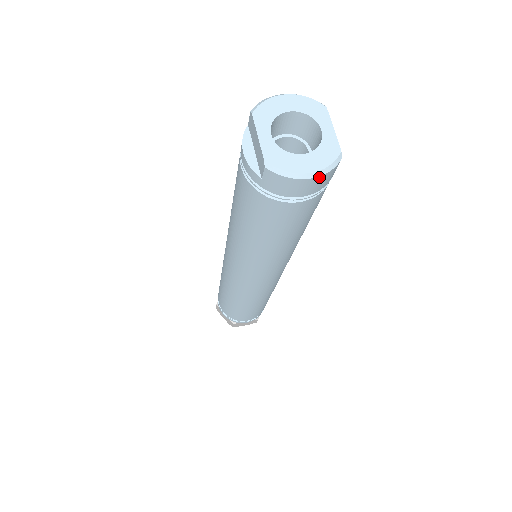
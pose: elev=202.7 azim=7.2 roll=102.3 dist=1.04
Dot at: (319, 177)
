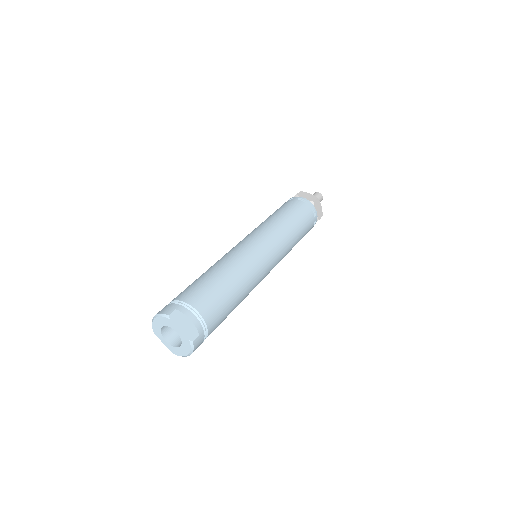
Dot at: occluded
